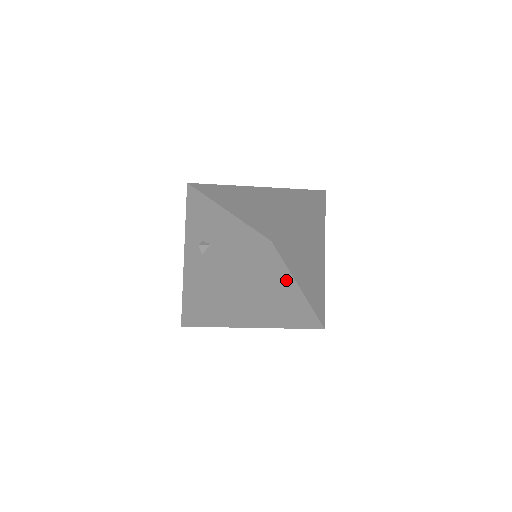
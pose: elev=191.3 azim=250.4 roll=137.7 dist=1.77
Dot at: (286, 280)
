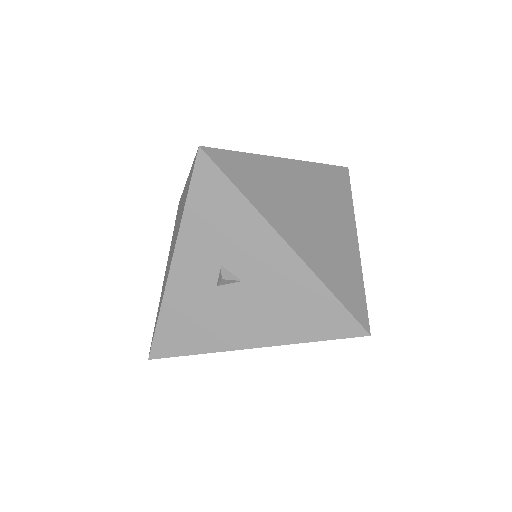
Dot at: occluded
